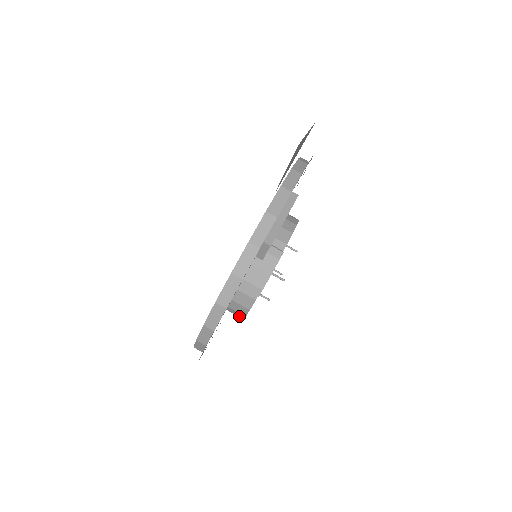
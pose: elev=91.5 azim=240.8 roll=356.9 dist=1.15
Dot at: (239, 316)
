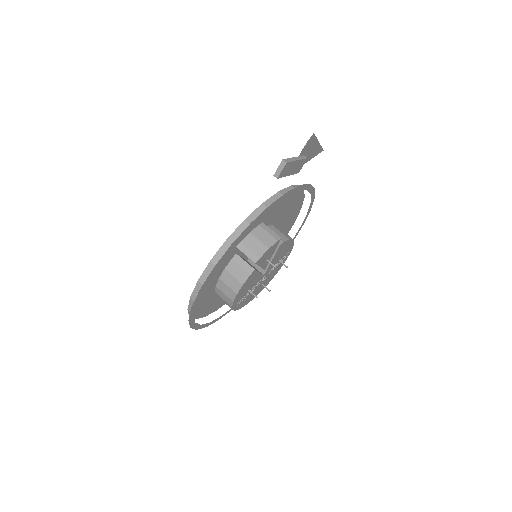
Dot at: (231, 297)
